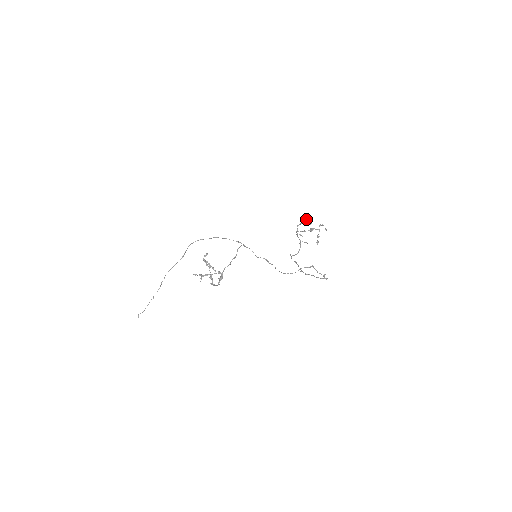
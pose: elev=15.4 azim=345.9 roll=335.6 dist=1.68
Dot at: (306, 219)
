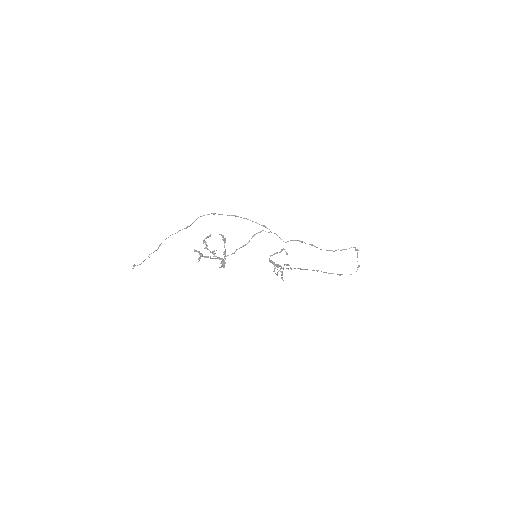
Dot at: (284, 249)
